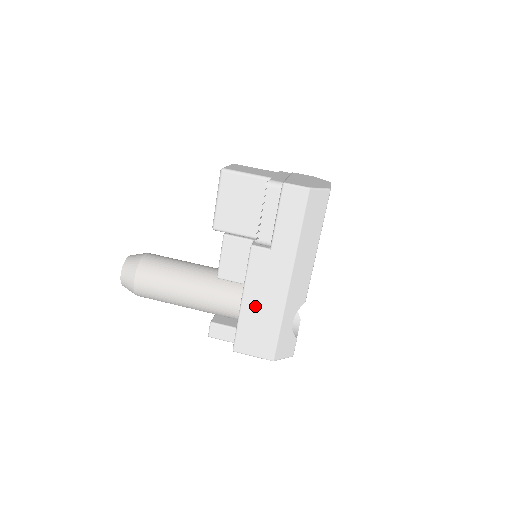
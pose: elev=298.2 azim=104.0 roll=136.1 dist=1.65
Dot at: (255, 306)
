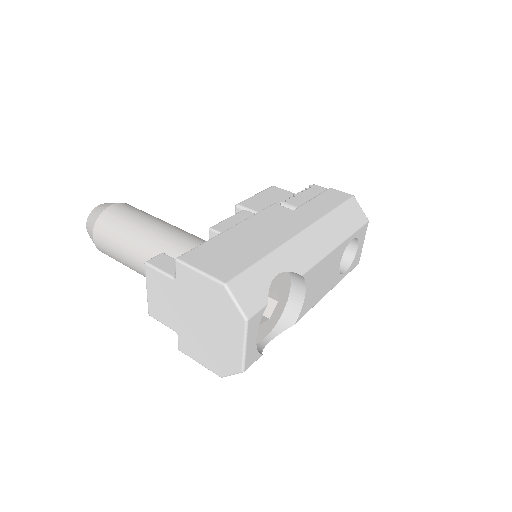
Dot at: (244, 235)
